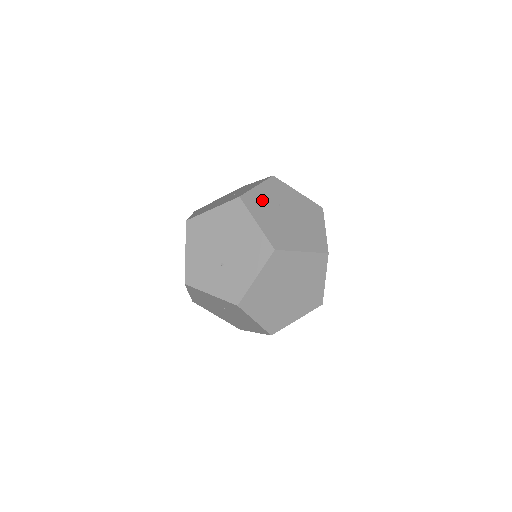
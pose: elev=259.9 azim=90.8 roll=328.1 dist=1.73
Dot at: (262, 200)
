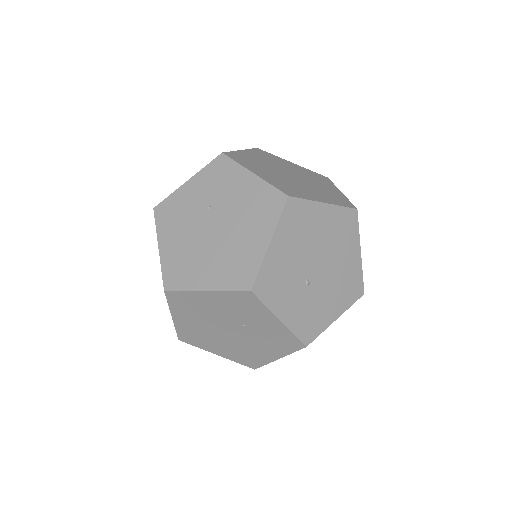
Dot at: occluded
